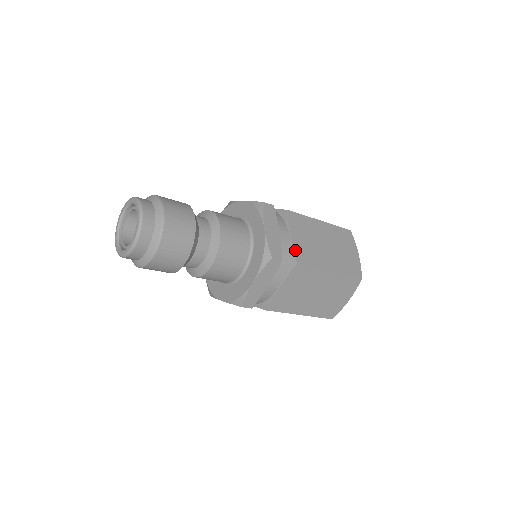
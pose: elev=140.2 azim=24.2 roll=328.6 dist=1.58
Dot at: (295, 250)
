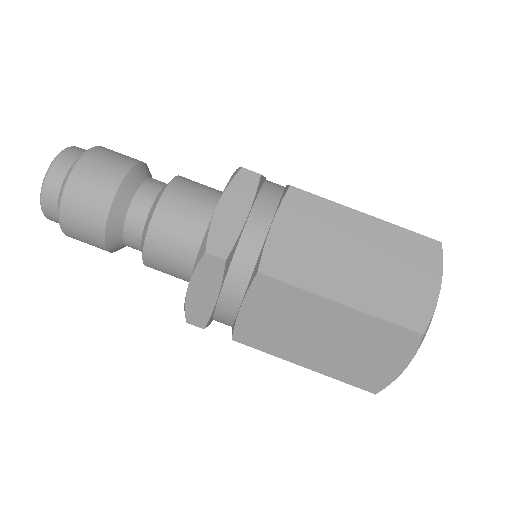
Dot at: (267, 250)
